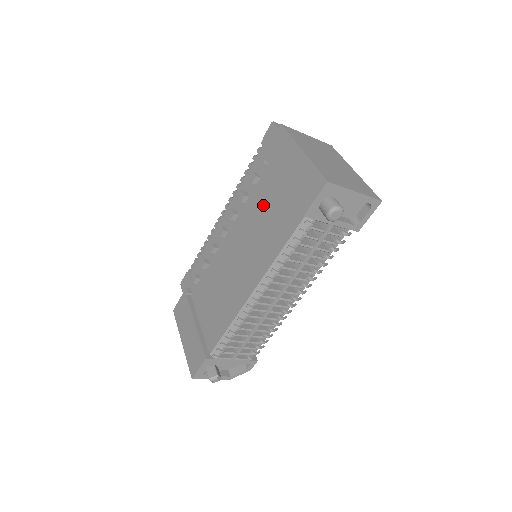
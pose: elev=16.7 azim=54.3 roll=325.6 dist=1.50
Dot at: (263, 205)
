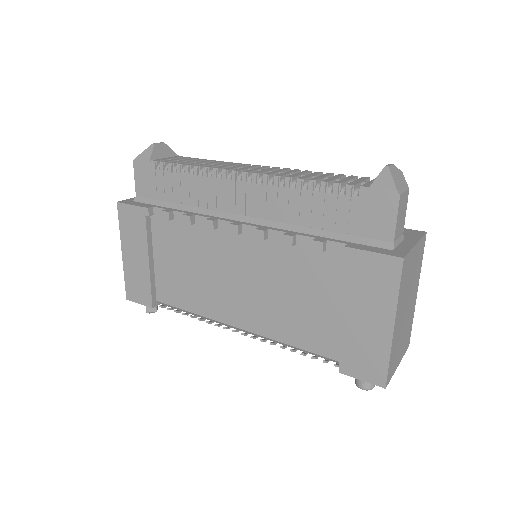
Dot at: (306, 282)
